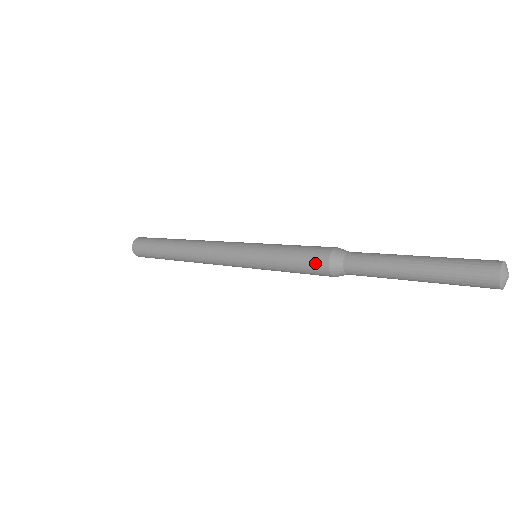
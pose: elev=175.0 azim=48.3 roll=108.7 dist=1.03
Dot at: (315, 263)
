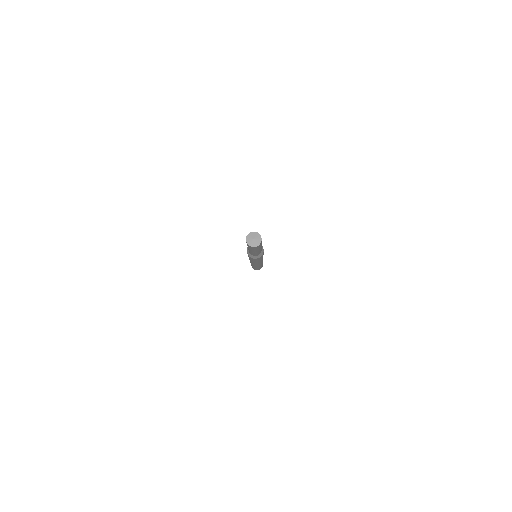
Dot at: occluded
